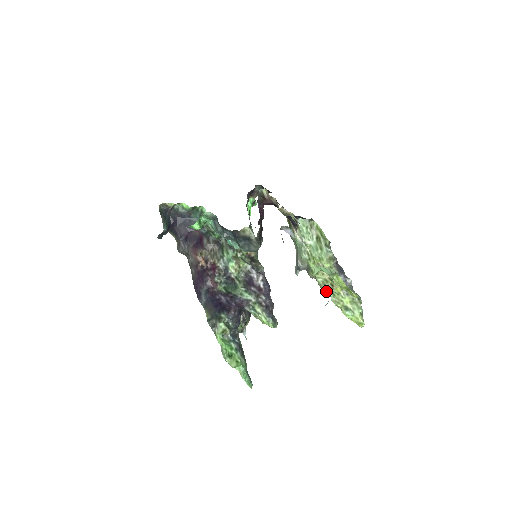
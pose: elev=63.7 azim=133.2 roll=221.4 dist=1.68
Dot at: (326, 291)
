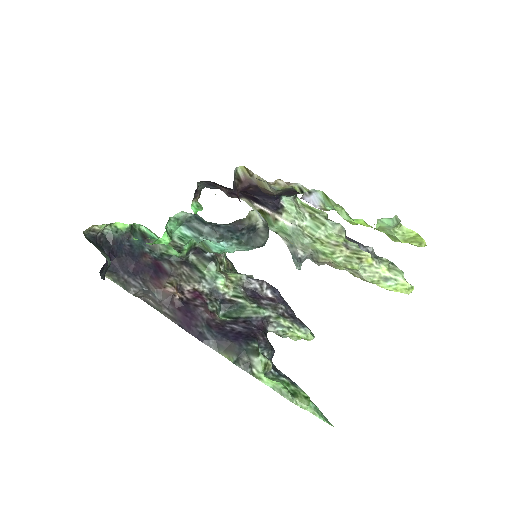
Dot at: (356, 268)
